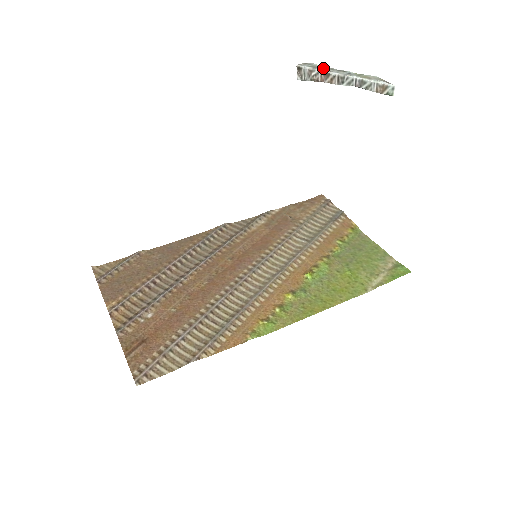
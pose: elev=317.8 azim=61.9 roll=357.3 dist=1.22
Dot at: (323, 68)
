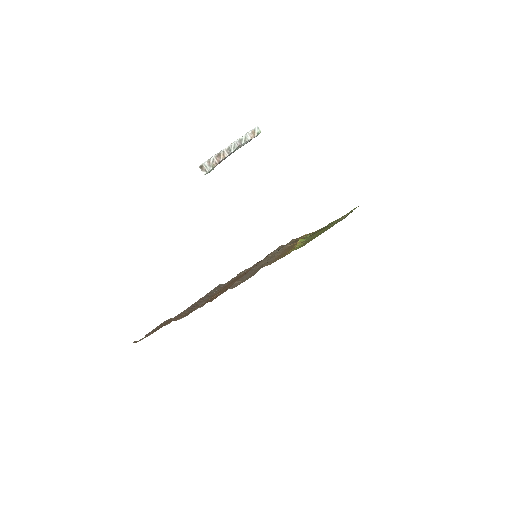
Dot at: (214, 156)
